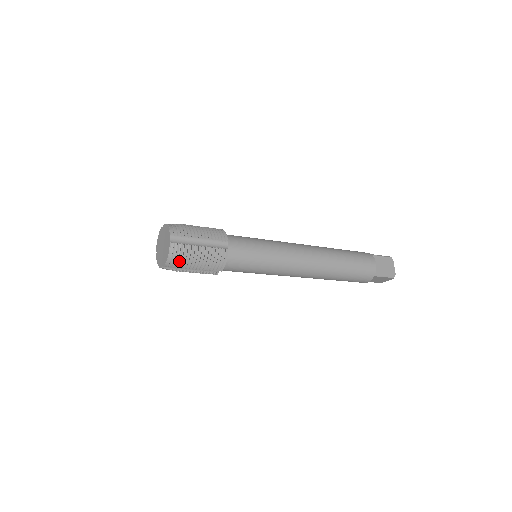
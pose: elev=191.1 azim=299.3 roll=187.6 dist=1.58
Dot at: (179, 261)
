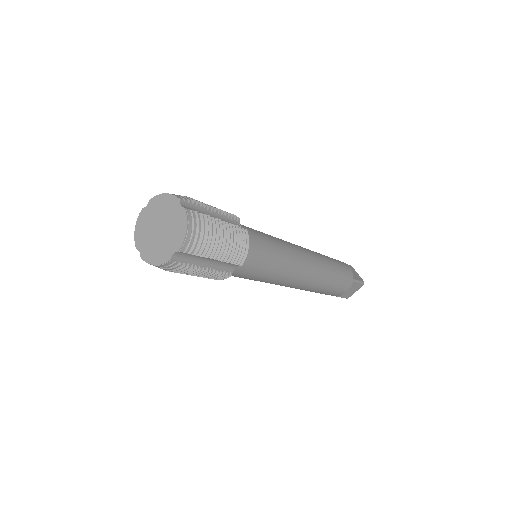
Dot at: (200, 240)
